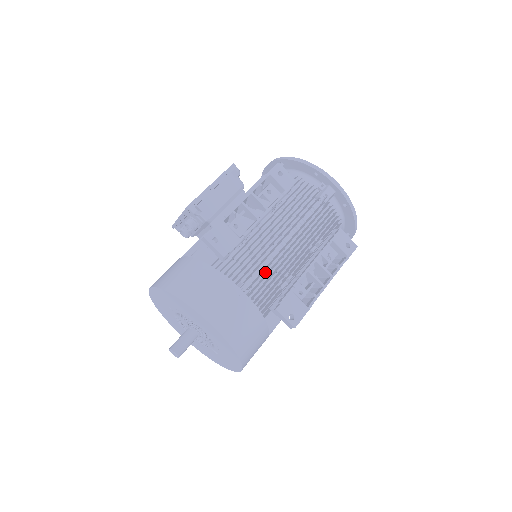
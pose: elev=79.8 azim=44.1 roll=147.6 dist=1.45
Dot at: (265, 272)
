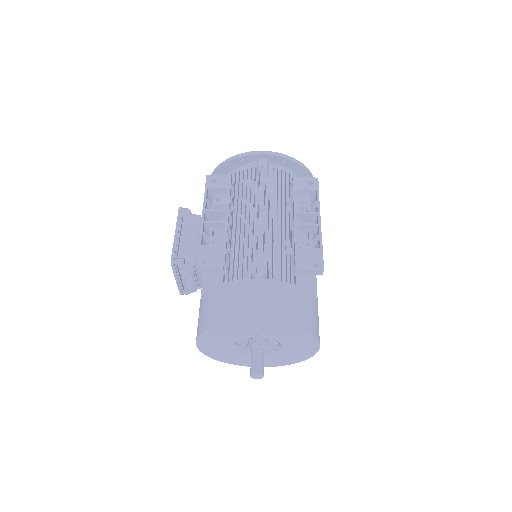
Dot at: (266, 254)
